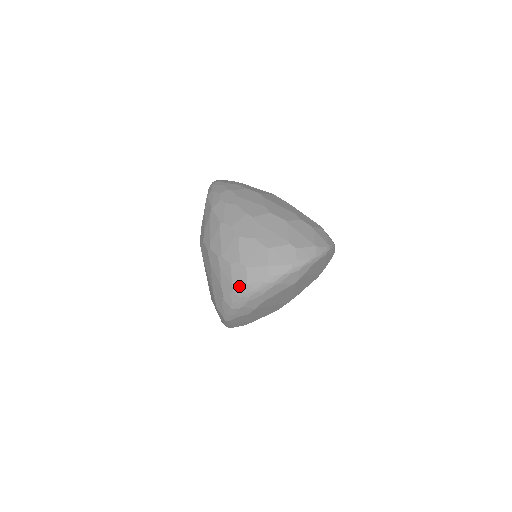
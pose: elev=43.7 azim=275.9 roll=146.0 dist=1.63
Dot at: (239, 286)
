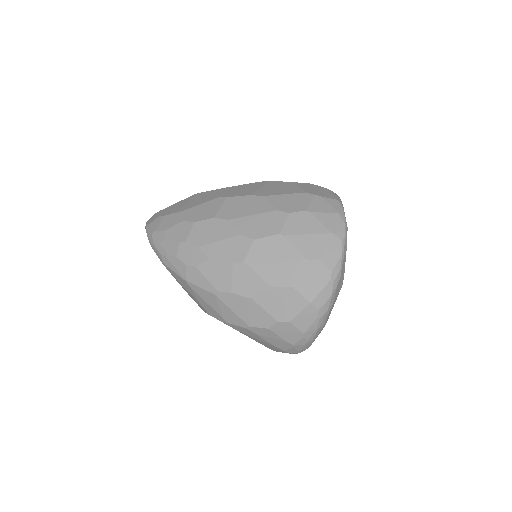
Dot at: (296, 339)
